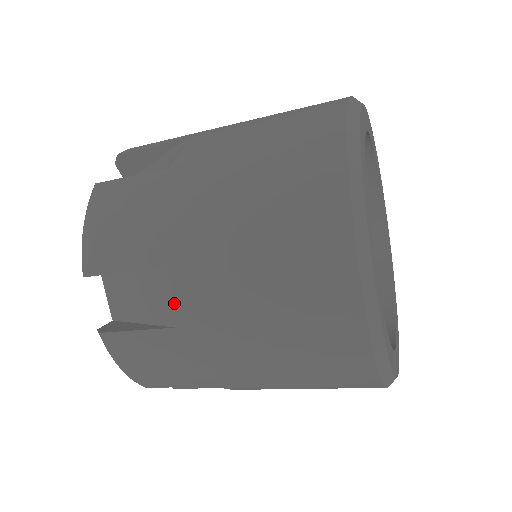
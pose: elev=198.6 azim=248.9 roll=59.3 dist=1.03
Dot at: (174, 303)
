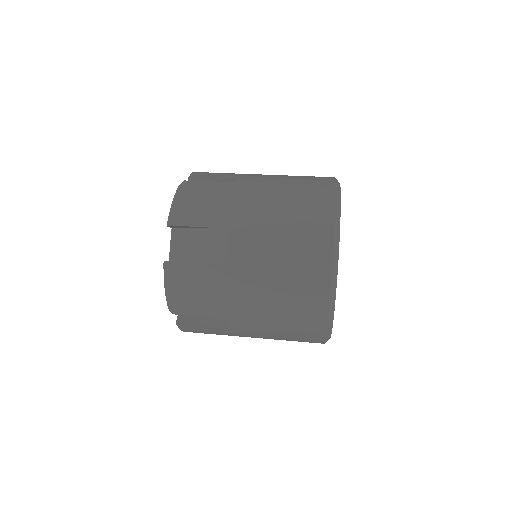
Dot at: occluded
